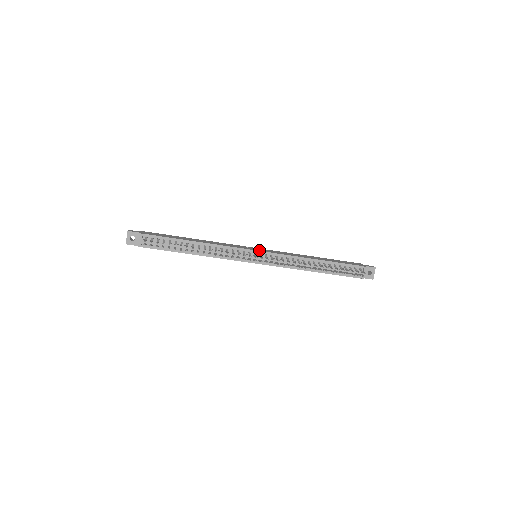
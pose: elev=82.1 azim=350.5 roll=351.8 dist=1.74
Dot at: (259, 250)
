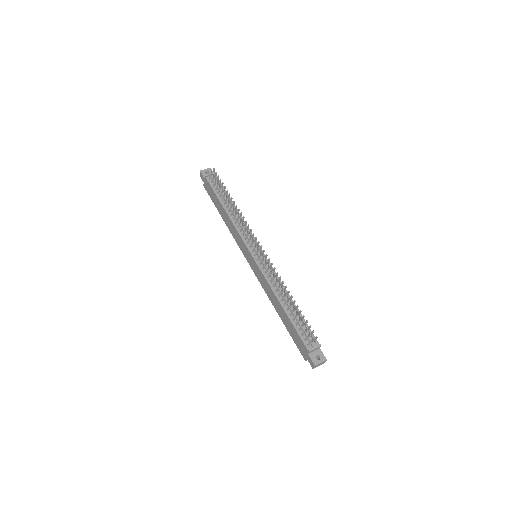
Dot at: occluded
